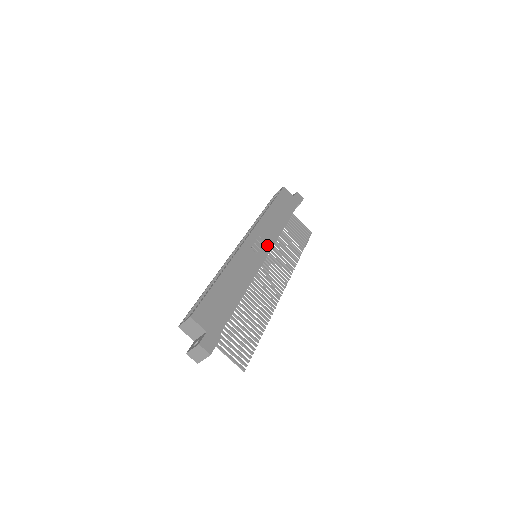
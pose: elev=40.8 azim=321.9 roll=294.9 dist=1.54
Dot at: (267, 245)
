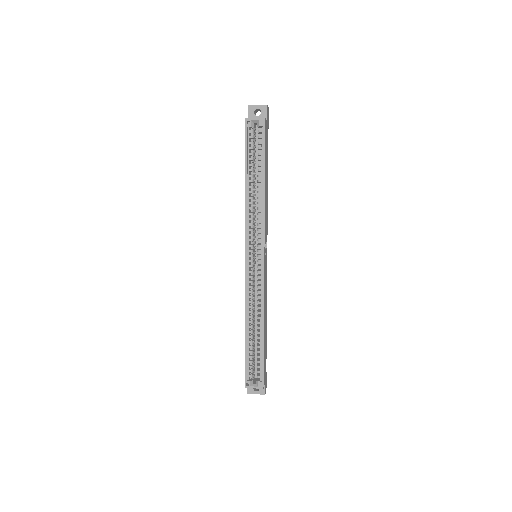
Dot at: occluded
